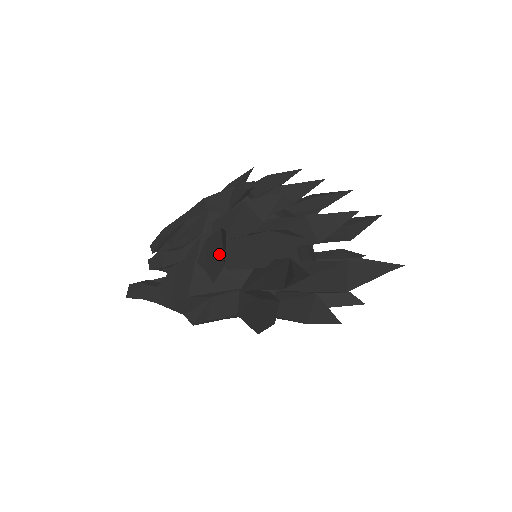
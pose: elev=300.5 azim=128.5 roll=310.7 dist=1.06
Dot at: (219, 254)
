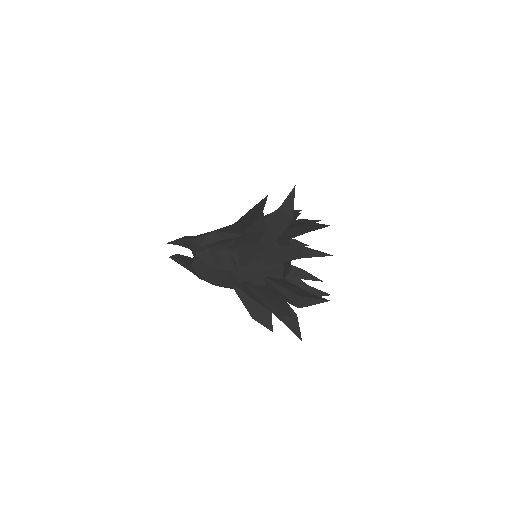
Dot at: (254, 210)
